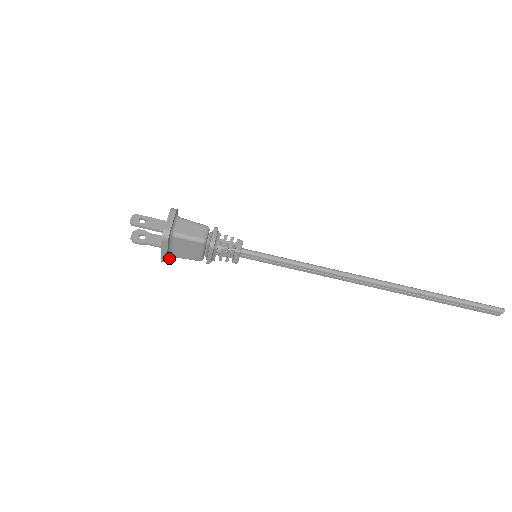
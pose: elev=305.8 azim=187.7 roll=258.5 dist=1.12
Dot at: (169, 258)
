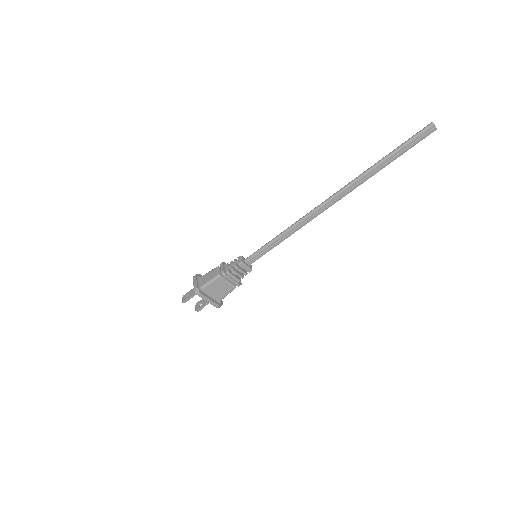
Dot at: (220, 303)
